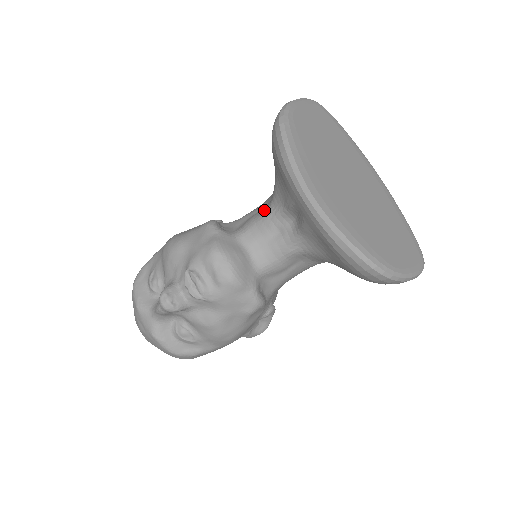
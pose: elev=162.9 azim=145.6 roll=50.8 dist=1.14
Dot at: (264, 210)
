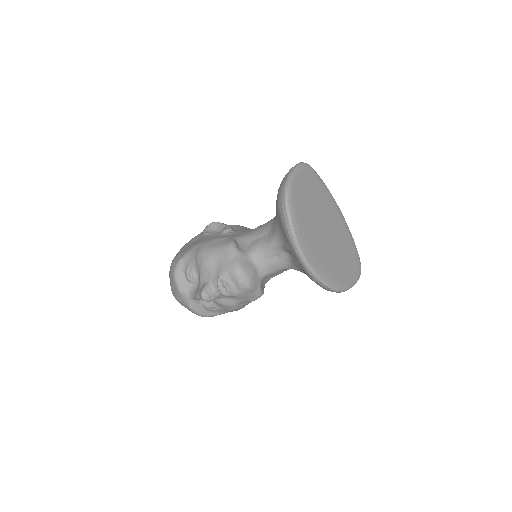
Dot at: (268, 240)
